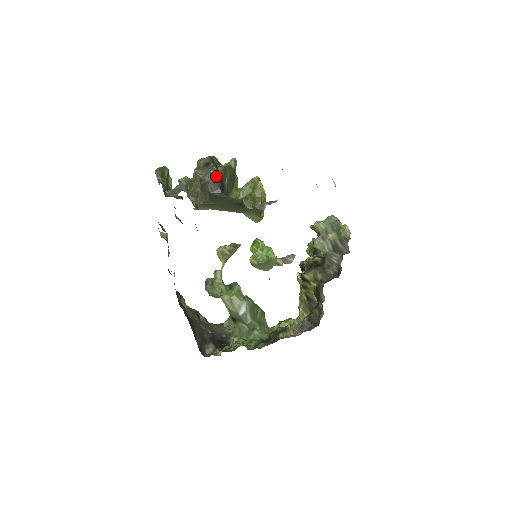
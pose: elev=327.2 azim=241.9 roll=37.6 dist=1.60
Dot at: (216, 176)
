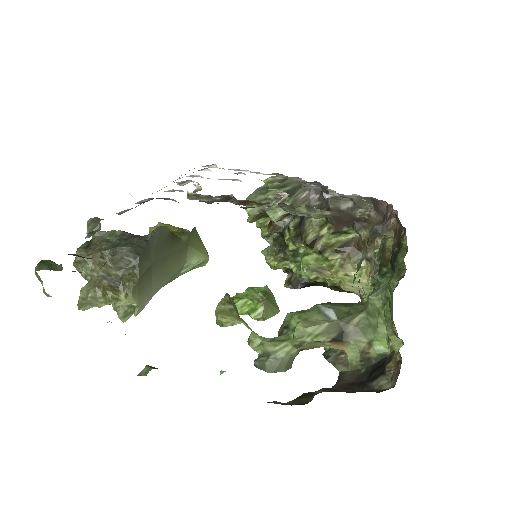
Dot at: (114, 233)
